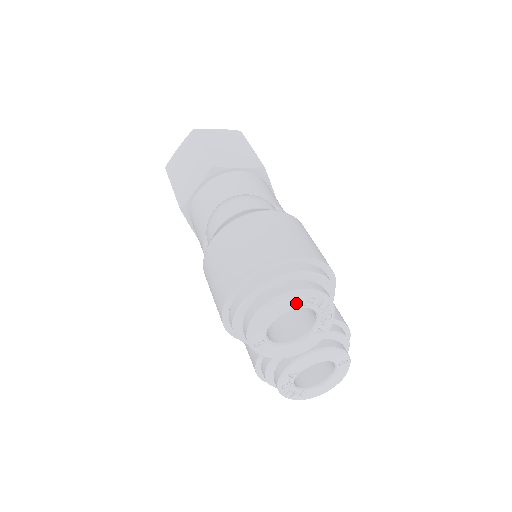
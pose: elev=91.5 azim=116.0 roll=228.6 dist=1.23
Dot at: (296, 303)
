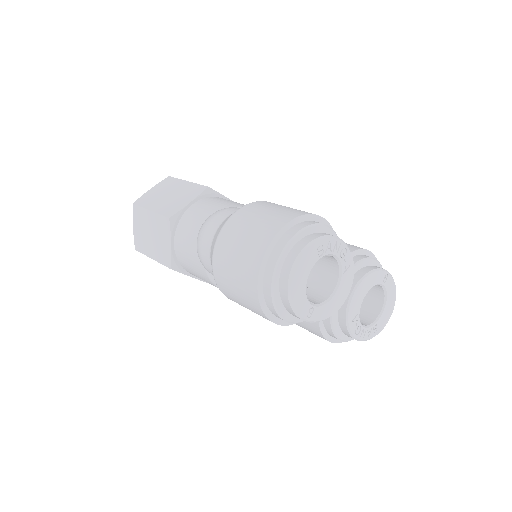
Dot at: (311, 260)
